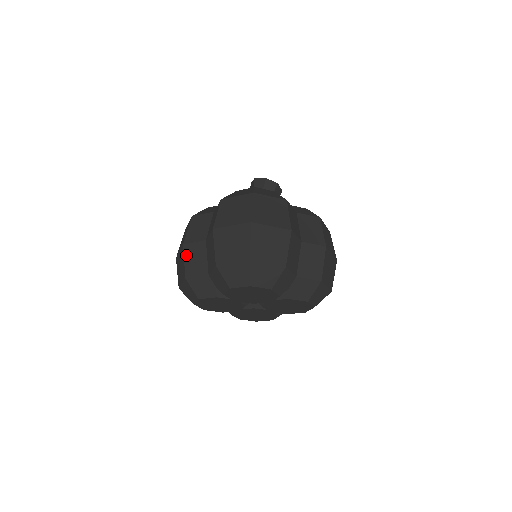
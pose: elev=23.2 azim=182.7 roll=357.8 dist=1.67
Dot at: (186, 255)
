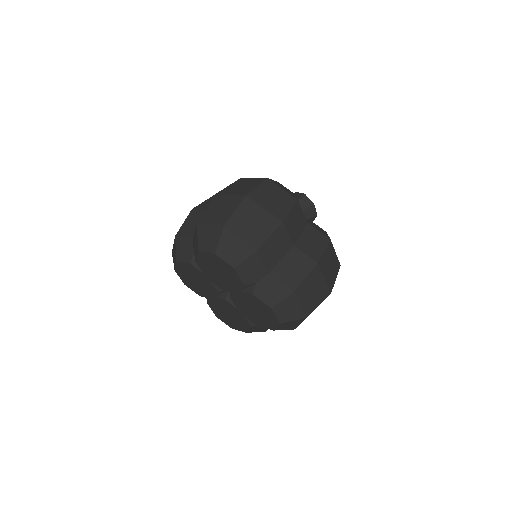
Dot at: (188, 218)
